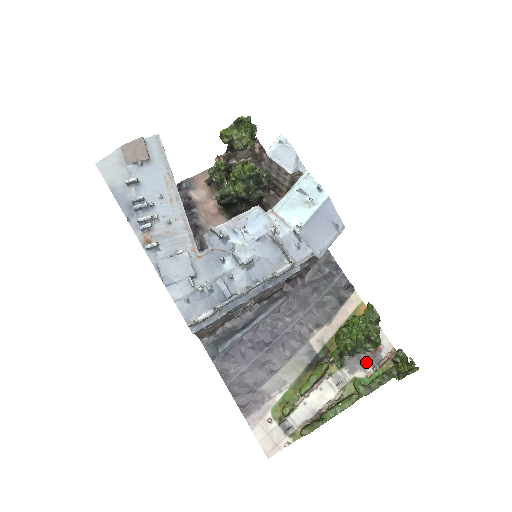
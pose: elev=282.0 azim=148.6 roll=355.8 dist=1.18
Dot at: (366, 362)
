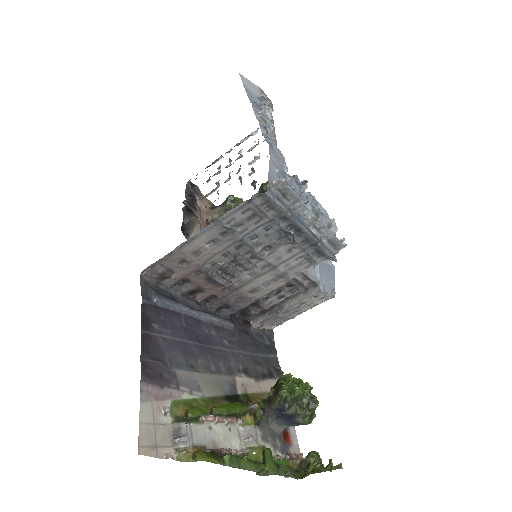
Dot at: (277, 443)
